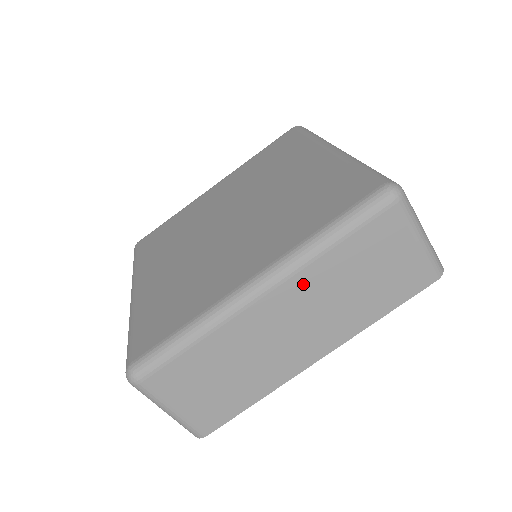
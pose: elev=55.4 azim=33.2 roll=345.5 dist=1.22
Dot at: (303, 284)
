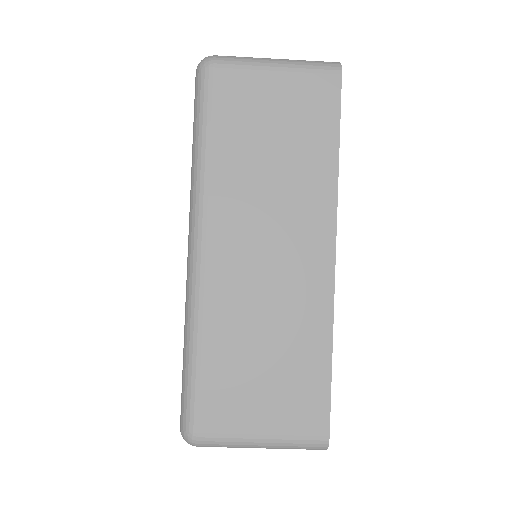
Dot at: (225, 204)
